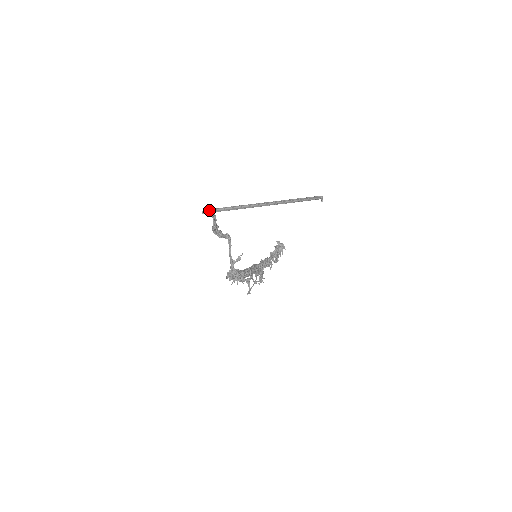
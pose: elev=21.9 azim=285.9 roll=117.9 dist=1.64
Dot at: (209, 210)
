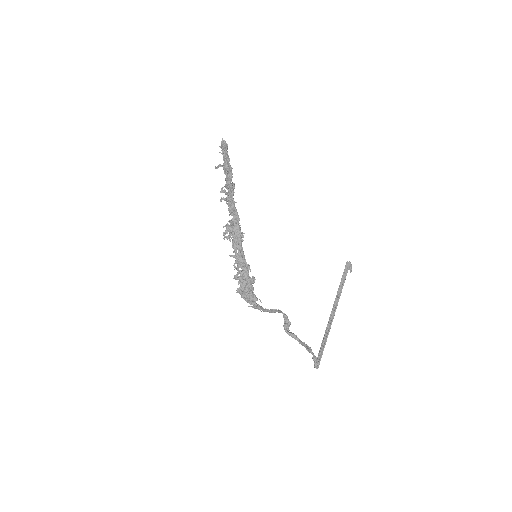
Dot at: (319, 364)
